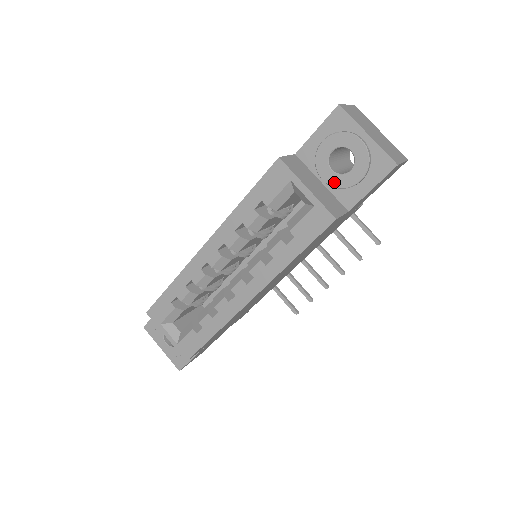
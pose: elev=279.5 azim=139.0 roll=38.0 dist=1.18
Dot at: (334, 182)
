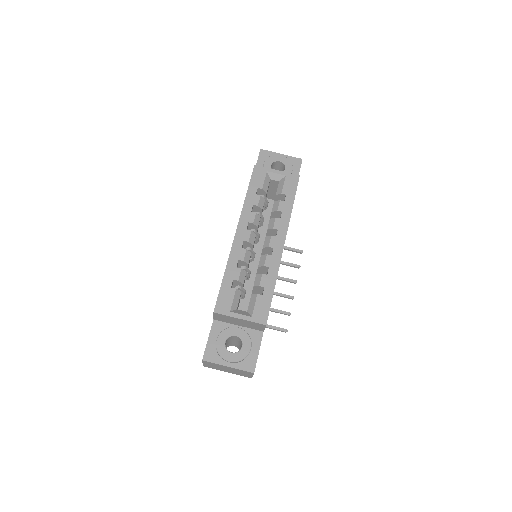
Dot at: occluded
